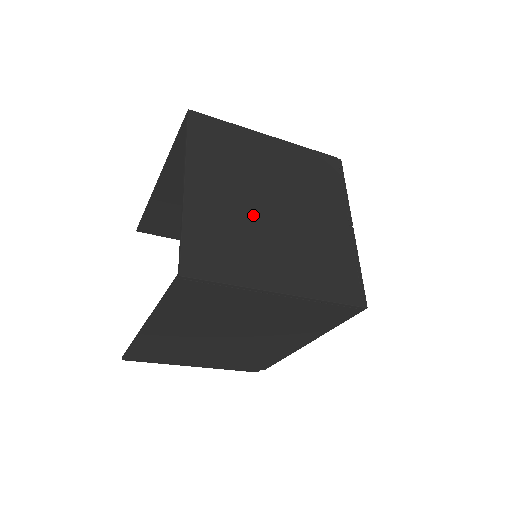
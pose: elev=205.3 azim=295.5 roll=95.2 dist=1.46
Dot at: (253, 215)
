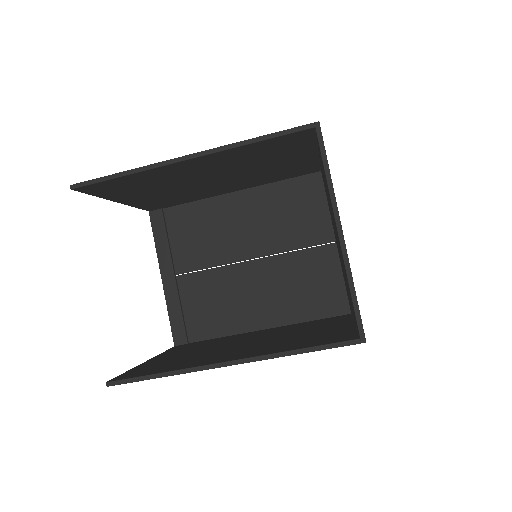
Dot at: occluded
